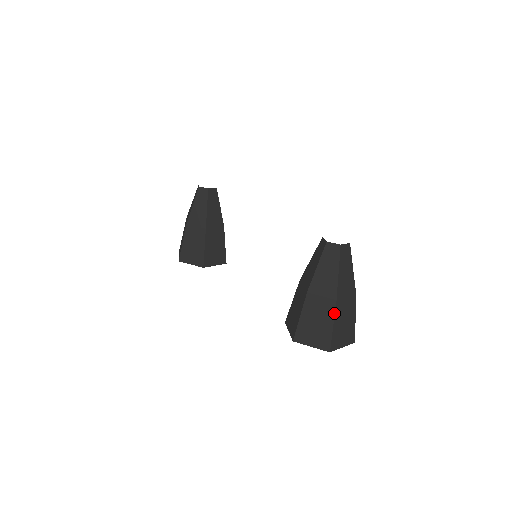
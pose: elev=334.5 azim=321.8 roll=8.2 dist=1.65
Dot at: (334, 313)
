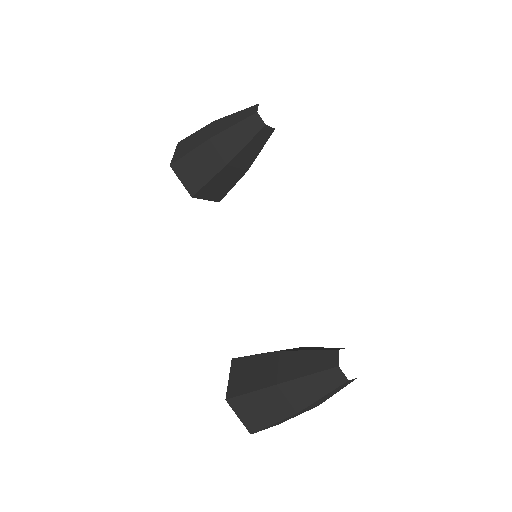
Dot at: (285, 418)
